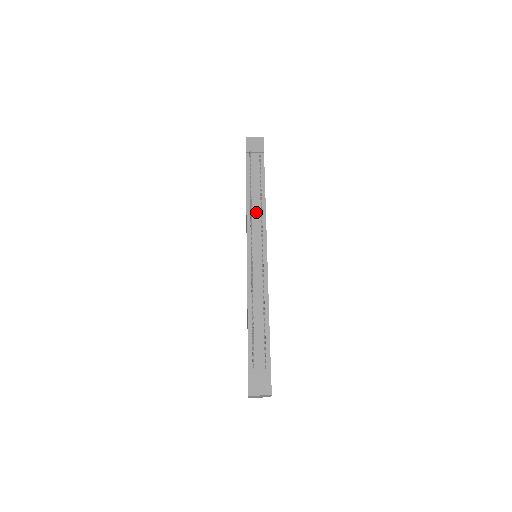
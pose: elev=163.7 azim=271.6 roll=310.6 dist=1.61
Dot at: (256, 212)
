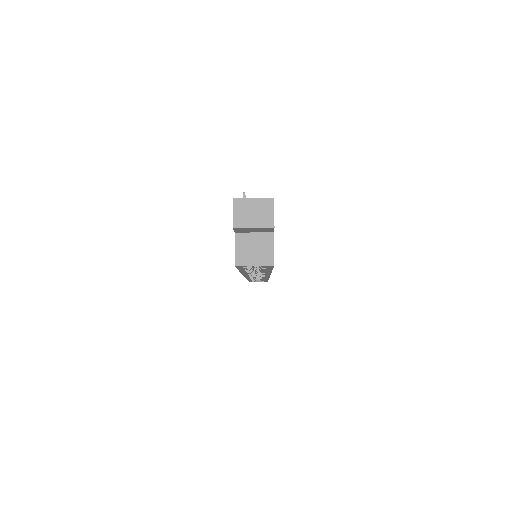
Dot at: occluded
